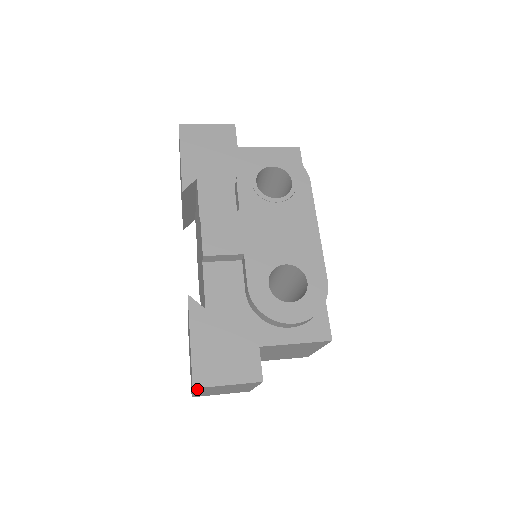
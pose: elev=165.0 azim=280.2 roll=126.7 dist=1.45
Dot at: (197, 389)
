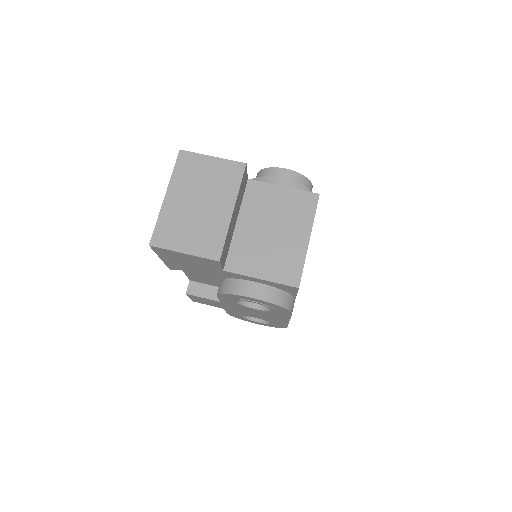
Dot at: occluded
